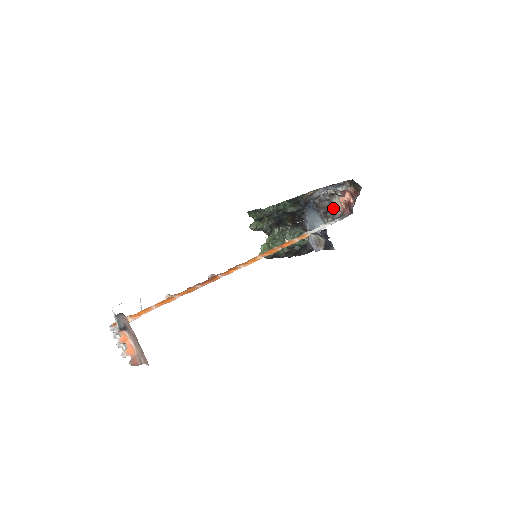
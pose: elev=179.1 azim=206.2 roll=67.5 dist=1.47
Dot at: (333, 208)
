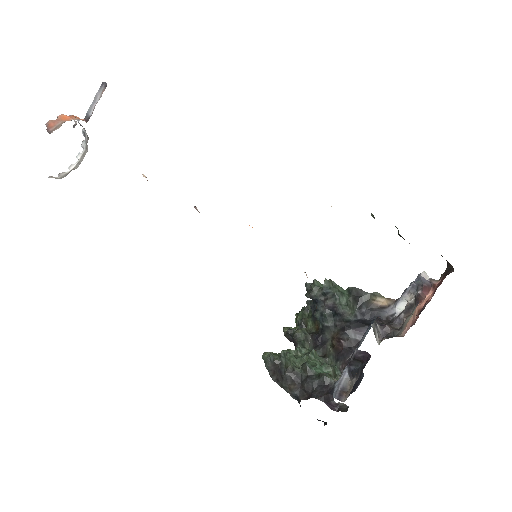
Dot at: (400, 330)
